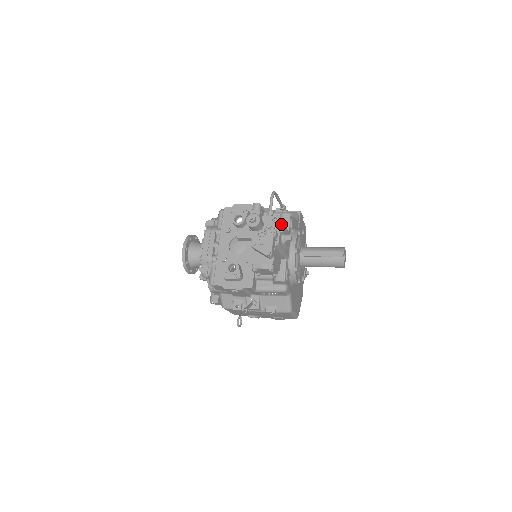
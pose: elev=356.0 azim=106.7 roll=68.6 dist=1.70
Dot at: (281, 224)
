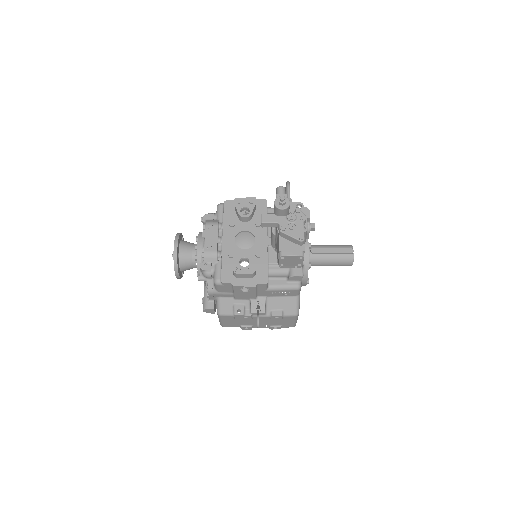
Dot at: (307, 210)
